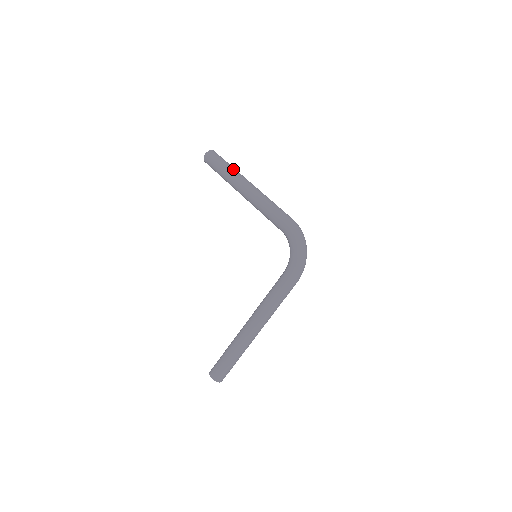
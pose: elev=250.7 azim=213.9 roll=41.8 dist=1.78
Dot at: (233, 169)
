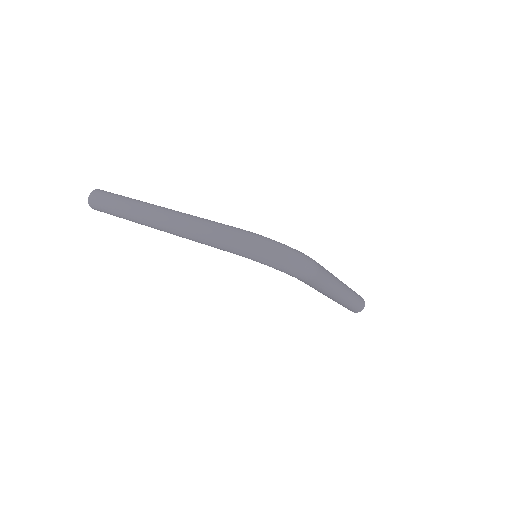
Dot at: (125, 212)
